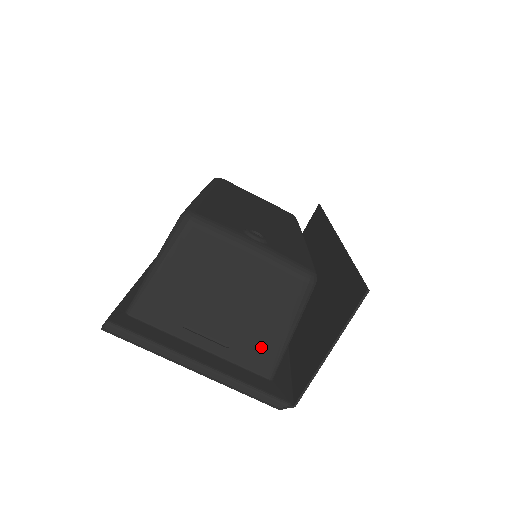
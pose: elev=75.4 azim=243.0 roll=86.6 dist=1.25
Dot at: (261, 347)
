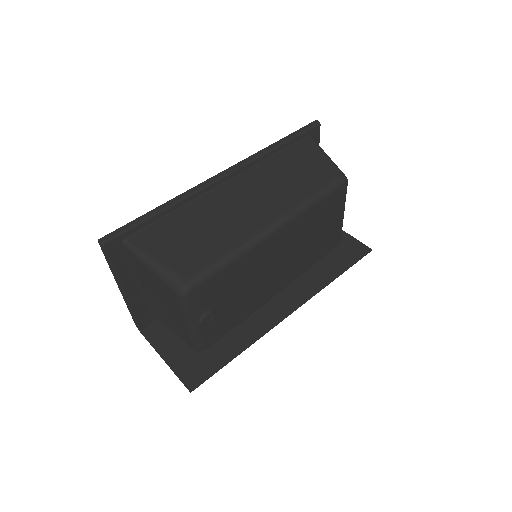
Dot at: (158, 314)
